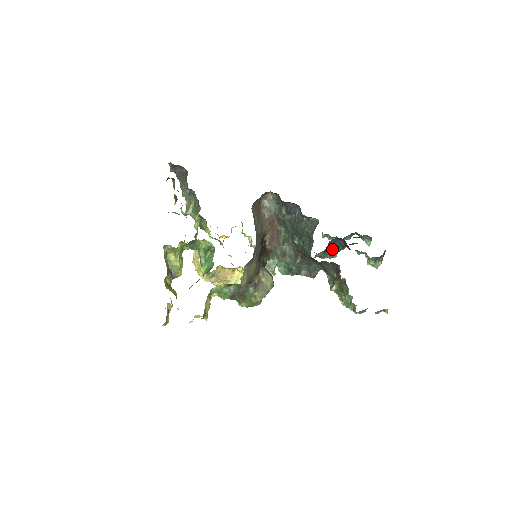
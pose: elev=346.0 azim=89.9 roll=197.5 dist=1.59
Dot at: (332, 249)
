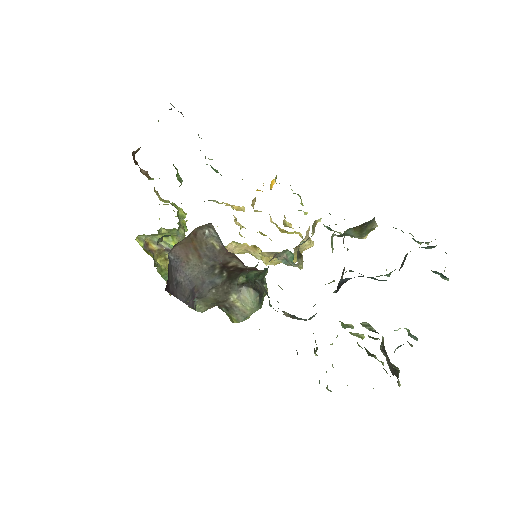
Dot at: occluded
